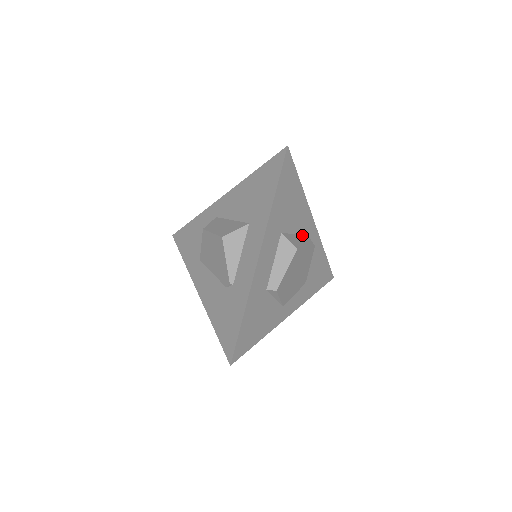
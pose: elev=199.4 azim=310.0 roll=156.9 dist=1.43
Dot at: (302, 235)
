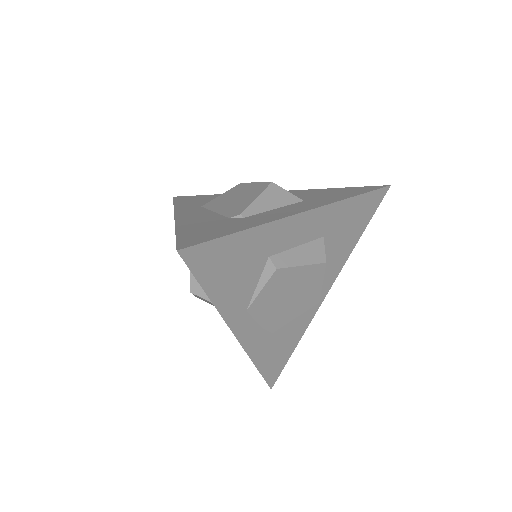
Dot at: occluded
